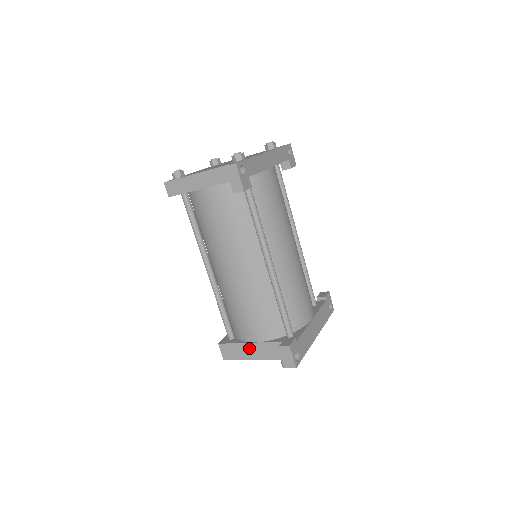
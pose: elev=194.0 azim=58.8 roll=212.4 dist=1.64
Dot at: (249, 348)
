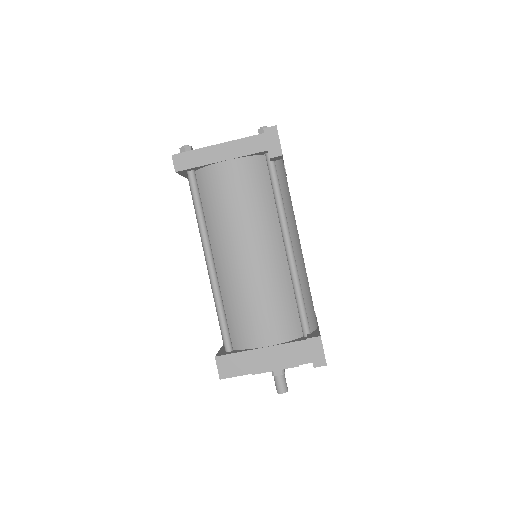
Dot at: (258, 356)
